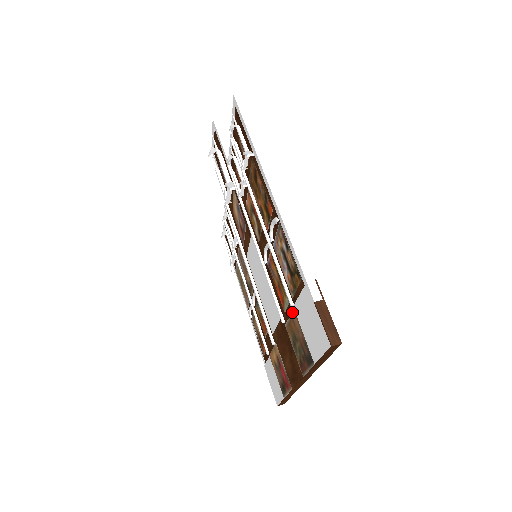
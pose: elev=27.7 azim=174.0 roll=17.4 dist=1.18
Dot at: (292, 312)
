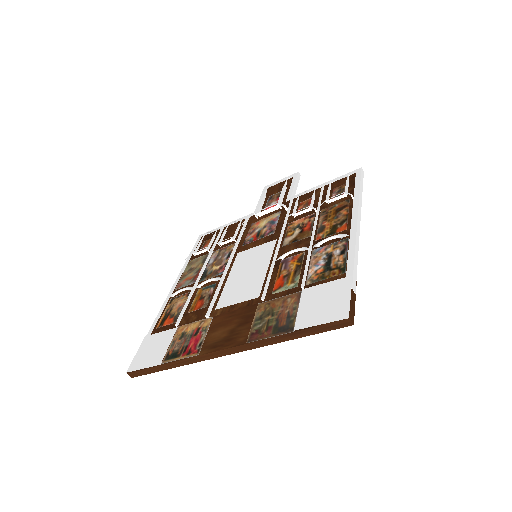
Dot at: (291, 294)
